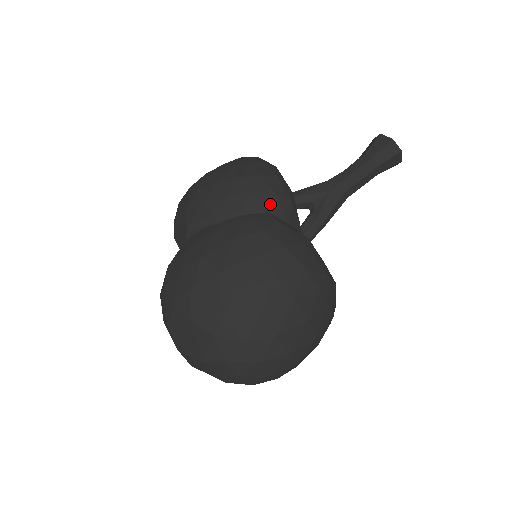
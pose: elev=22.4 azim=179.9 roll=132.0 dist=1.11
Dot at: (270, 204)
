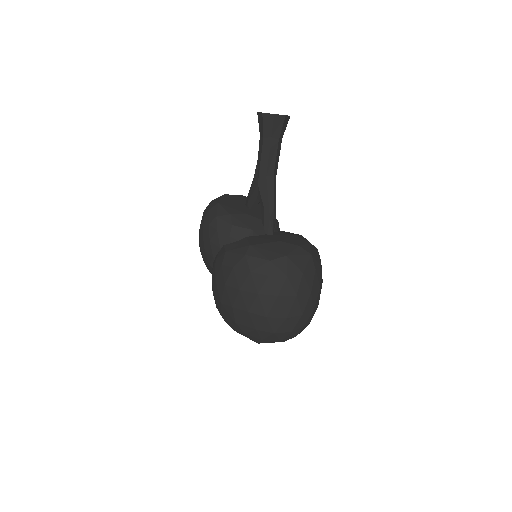
Dot at: (221, 240)
